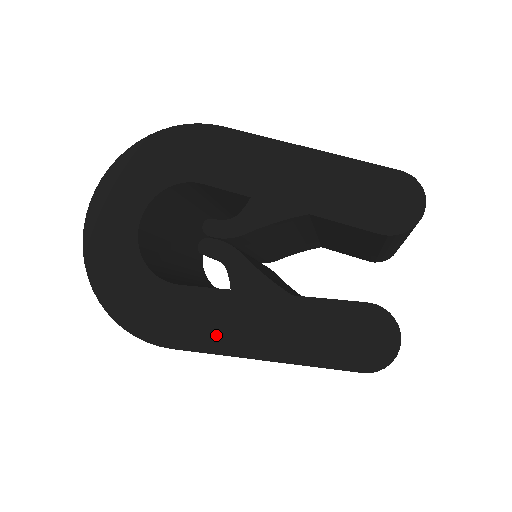
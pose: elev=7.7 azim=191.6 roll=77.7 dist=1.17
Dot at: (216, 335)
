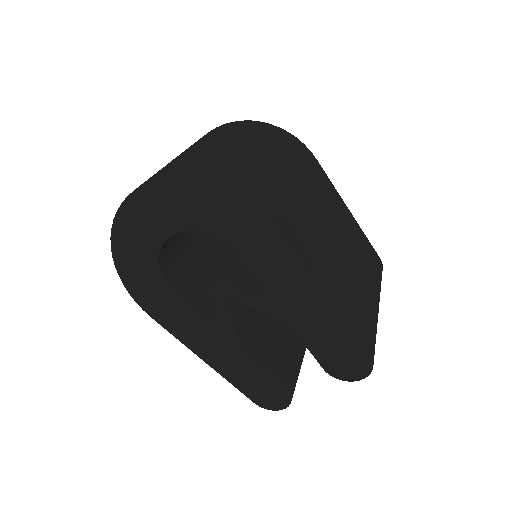
Dot at: (184, 332)
